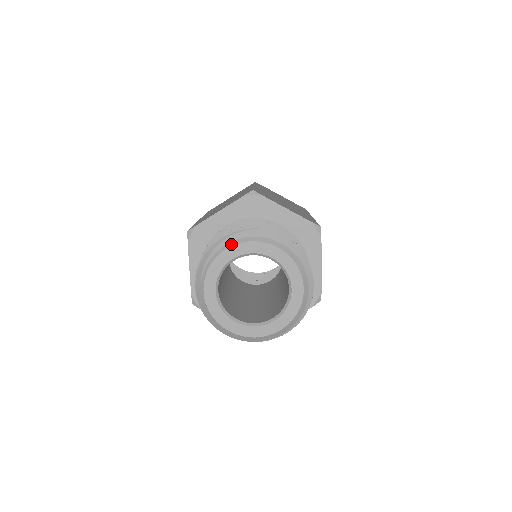
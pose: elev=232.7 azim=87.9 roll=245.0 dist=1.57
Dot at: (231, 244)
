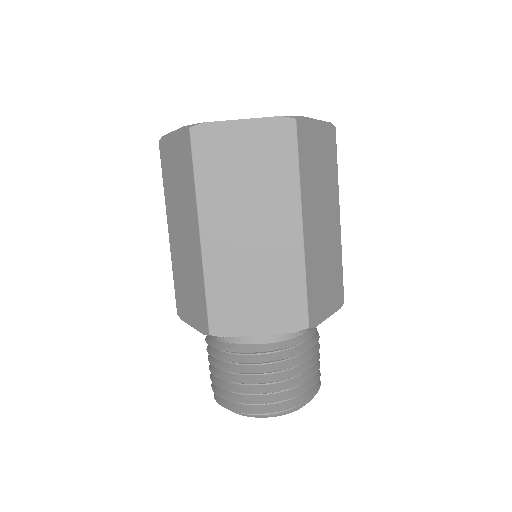
Dot at: occluded
